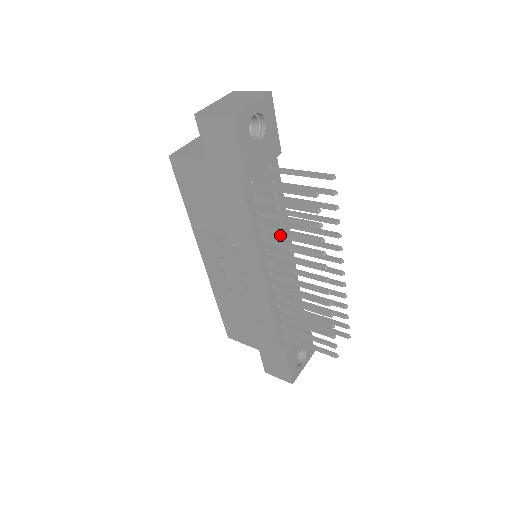
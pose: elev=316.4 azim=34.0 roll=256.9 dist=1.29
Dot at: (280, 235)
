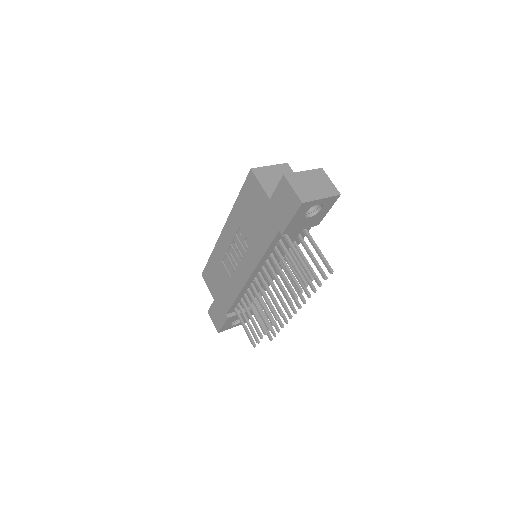
Dot at: (279, 261)
